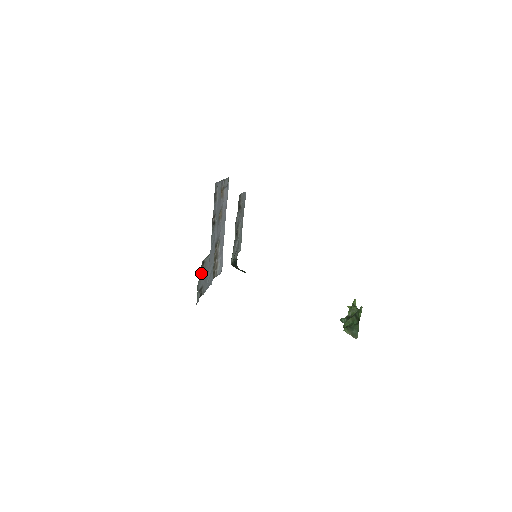
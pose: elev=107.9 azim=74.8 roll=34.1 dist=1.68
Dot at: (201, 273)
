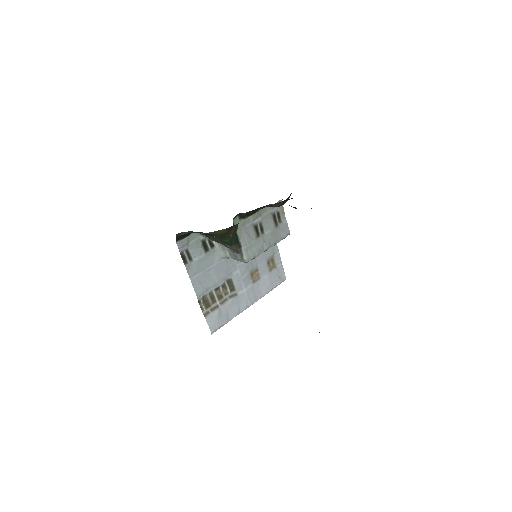
Dot at: (203, 245)
